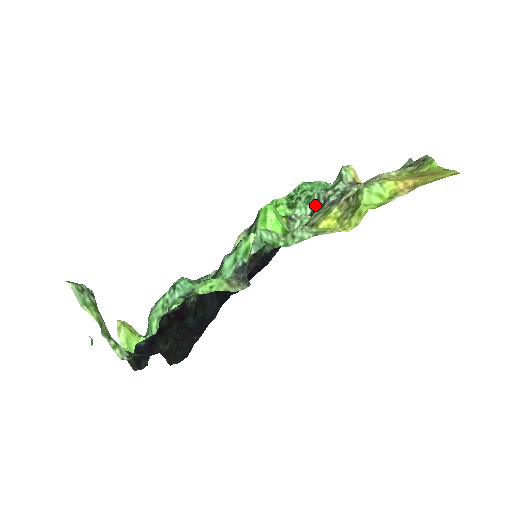
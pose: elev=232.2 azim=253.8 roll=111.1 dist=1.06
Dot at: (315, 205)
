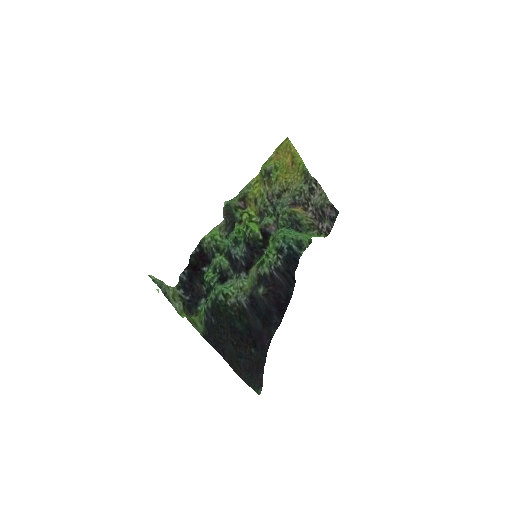
Dot at: occluded
